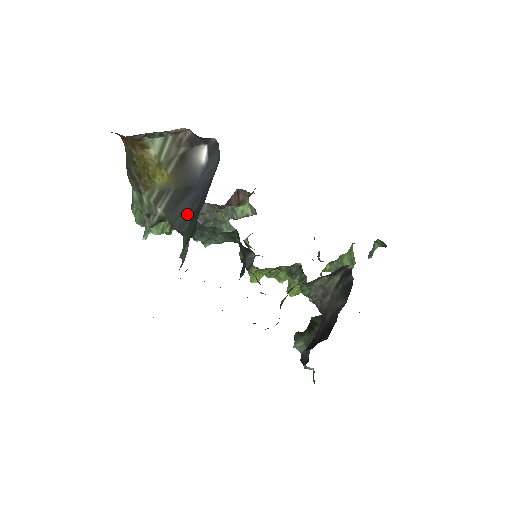
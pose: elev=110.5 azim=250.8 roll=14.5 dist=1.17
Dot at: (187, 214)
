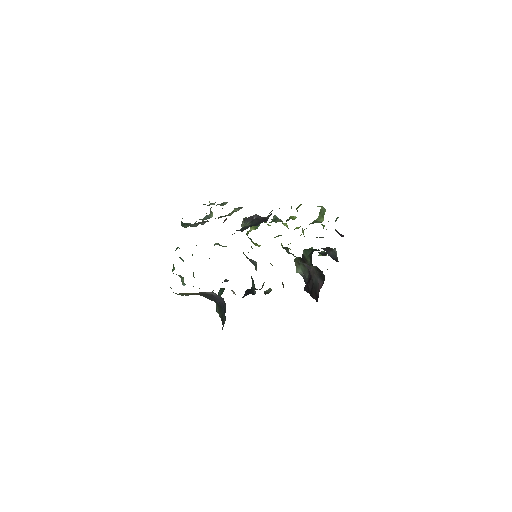
Dot at: (212, 299)
